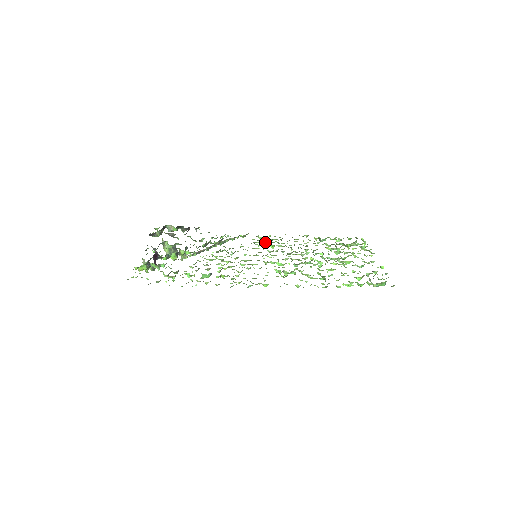
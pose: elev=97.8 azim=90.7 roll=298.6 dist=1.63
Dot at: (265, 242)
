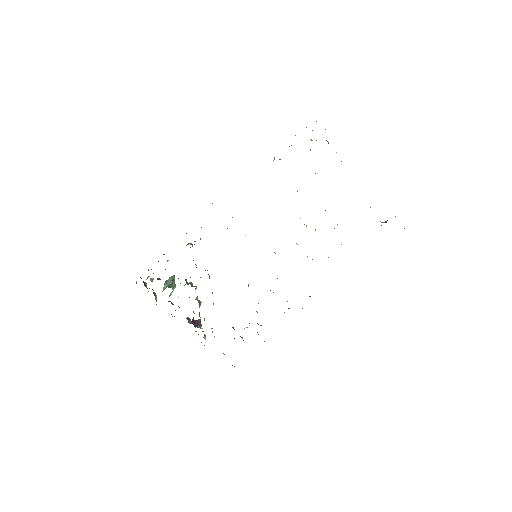
Dot at: occluded
